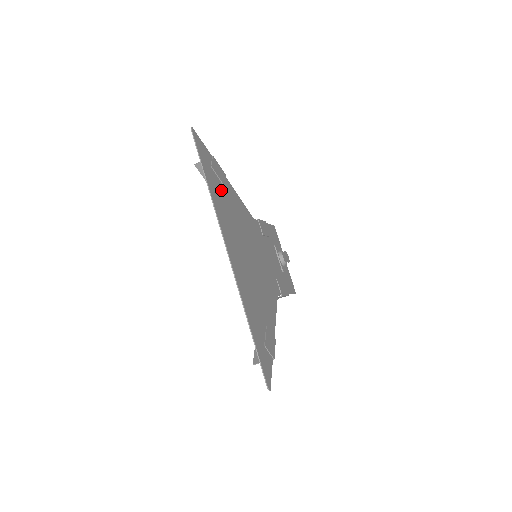
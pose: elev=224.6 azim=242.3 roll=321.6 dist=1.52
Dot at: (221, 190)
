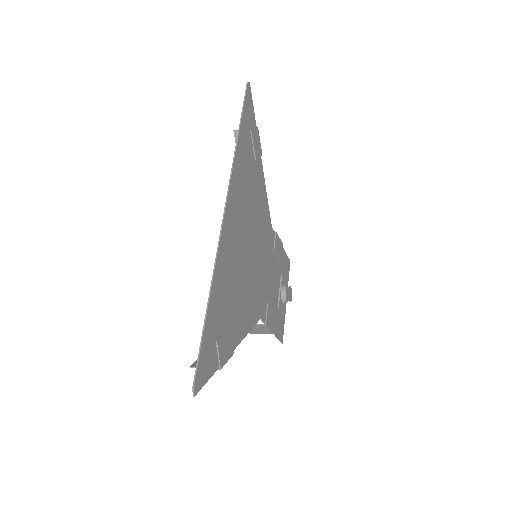
Dot at: (250, 159)
